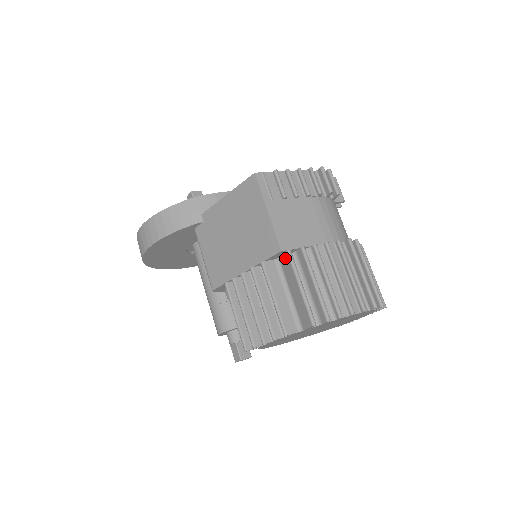
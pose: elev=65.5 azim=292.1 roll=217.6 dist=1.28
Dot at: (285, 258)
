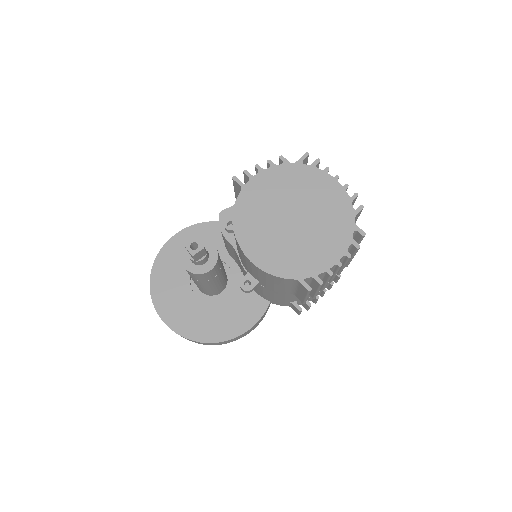
Dot at: occluded
